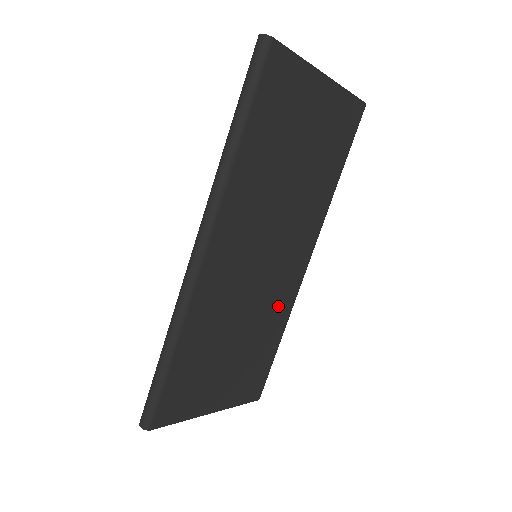
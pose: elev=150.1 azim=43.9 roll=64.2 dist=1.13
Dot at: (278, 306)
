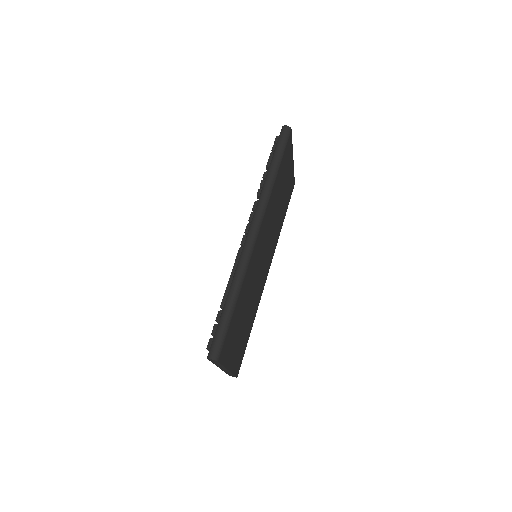
Dot at: (257, 298)
